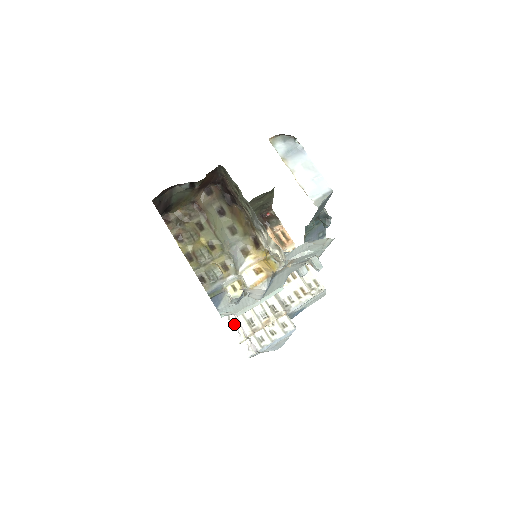
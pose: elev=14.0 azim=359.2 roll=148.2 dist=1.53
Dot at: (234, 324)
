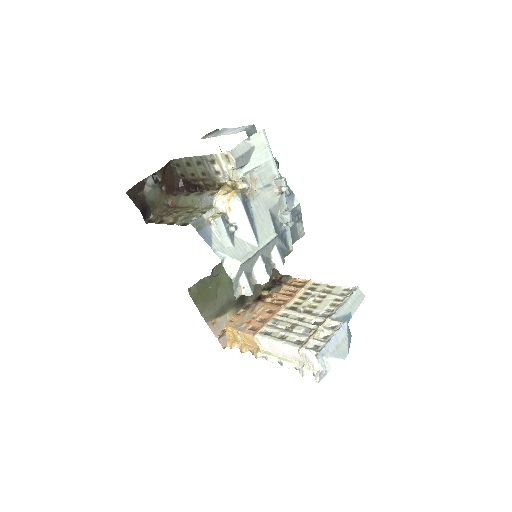
Dot at: (288, 364)
